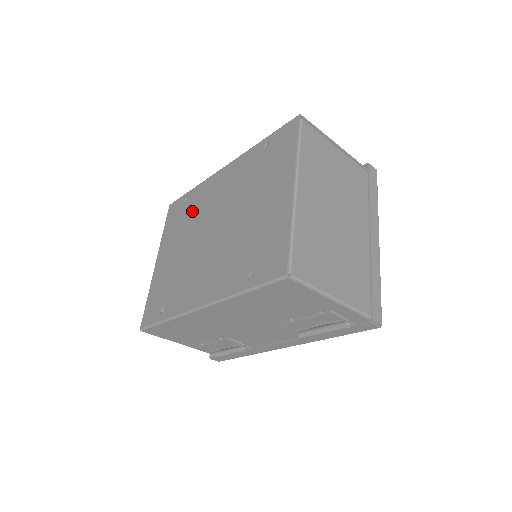
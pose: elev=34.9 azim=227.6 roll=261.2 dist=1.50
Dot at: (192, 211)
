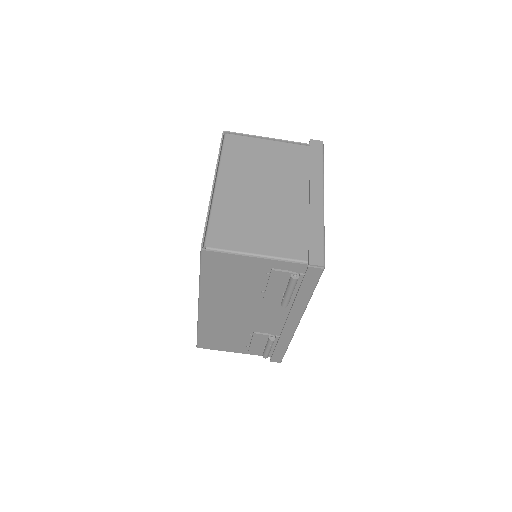
Dot at: occluded
